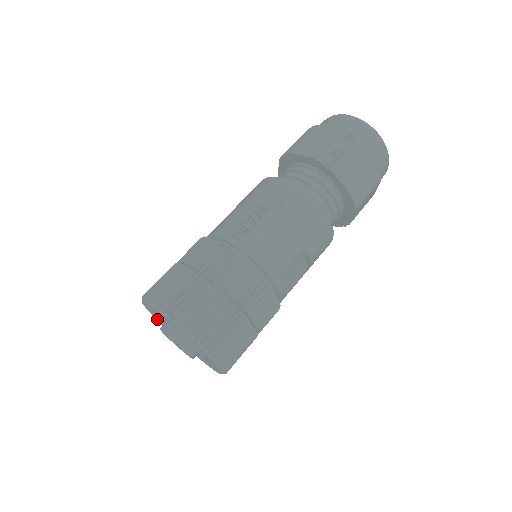
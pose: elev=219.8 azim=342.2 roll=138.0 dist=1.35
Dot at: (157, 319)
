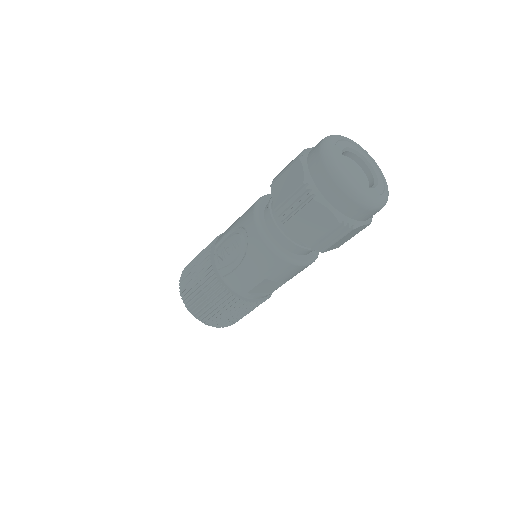
Dot at: occluded
